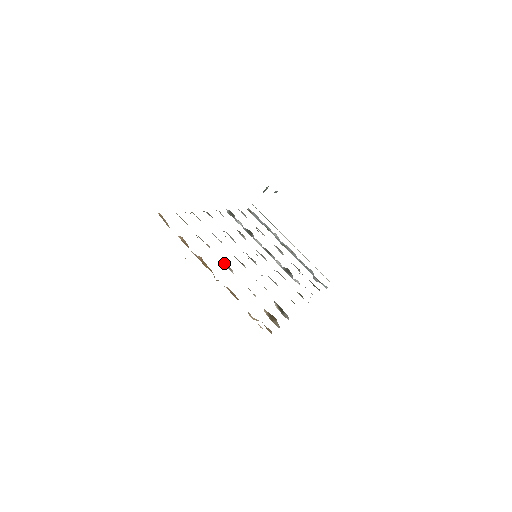
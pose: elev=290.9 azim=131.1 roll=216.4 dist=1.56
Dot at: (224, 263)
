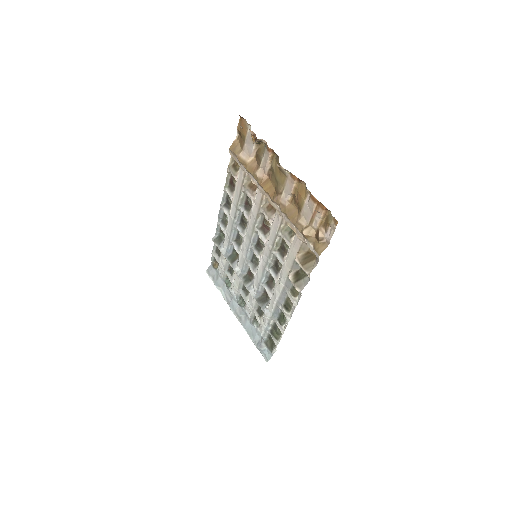
Dot at: (268, 207)
